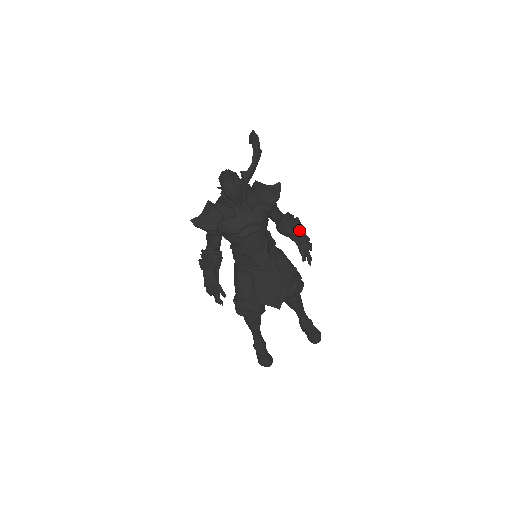
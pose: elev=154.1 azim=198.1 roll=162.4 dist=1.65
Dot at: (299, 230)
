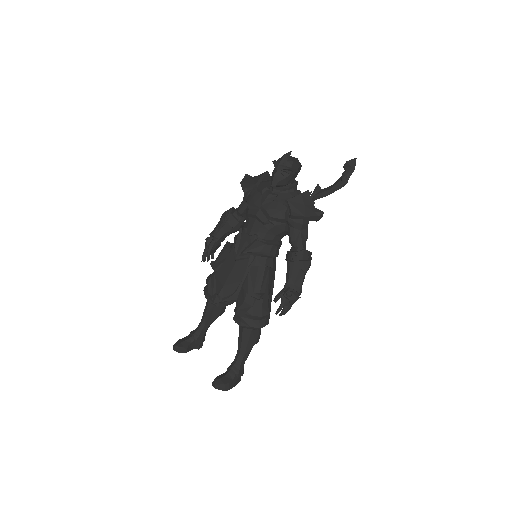
Dot at: (297, 270)
